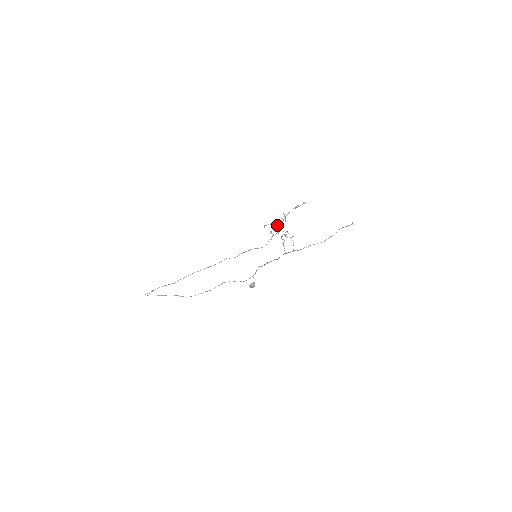
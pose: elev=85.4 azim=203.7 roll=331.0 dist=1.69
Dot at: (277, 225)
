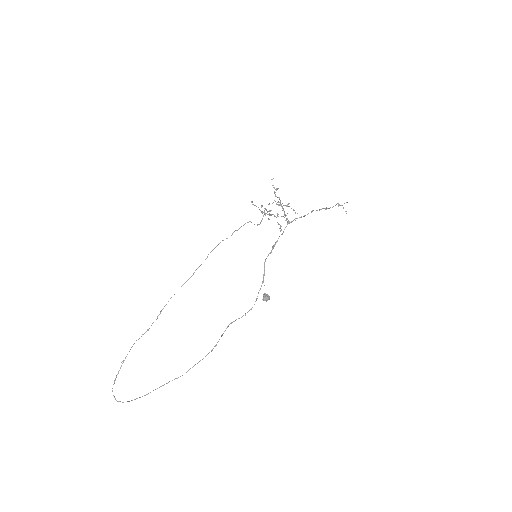
Dot at: occluded
